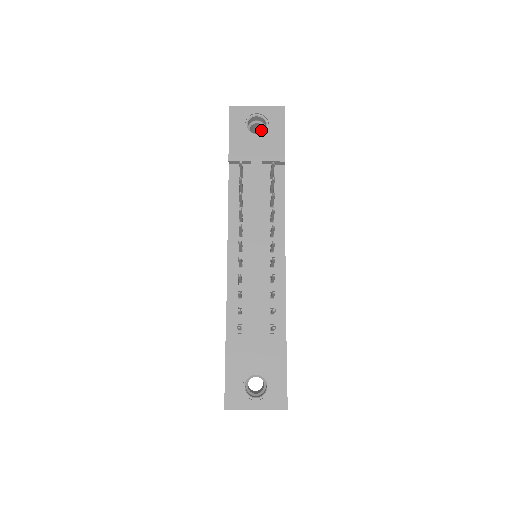
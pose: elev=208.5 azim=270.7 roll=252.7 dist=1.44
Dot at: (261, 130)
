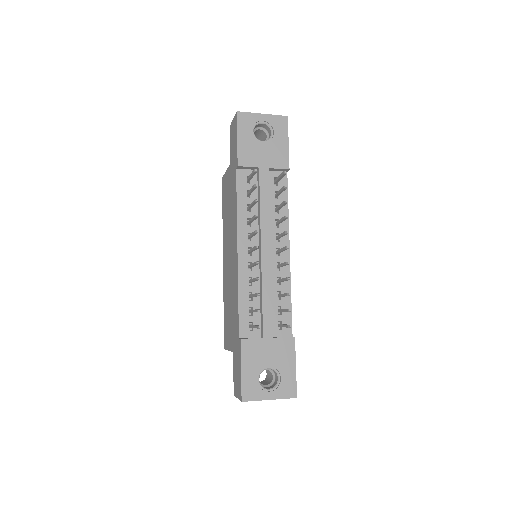
Dot at: (261, 135)
